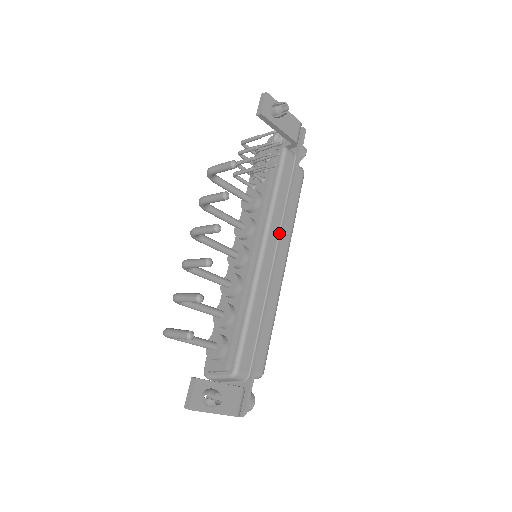
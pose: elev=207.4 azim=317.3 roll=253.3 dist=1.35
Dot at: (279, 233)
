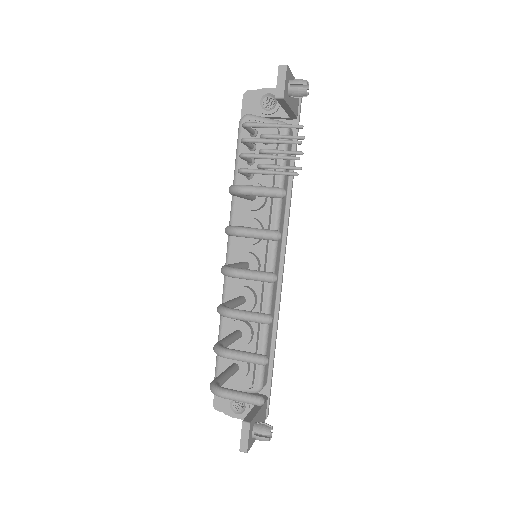
Dot at: (283, 231)
